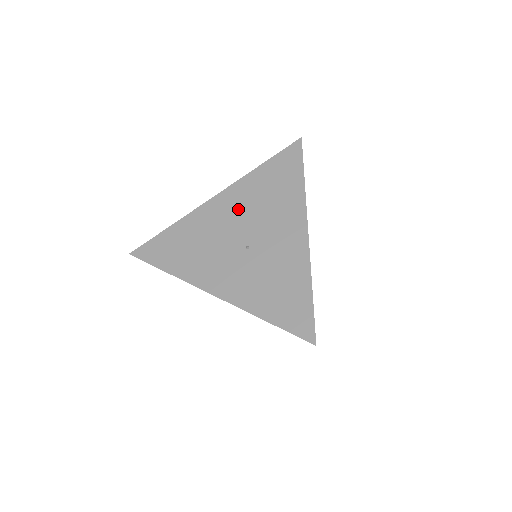
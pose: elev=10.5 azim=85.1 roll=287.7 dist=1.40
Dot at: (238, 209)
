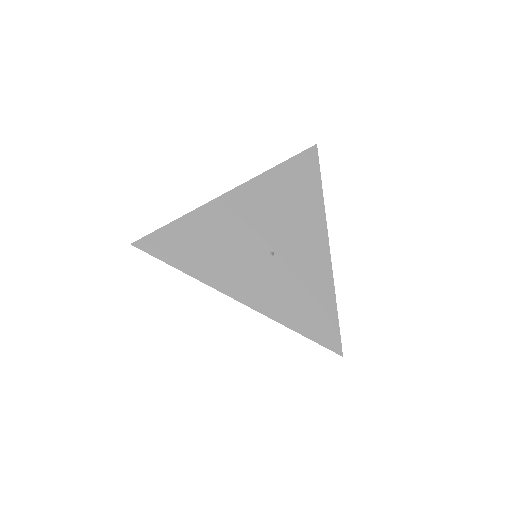
Dot at: (259, 209)
